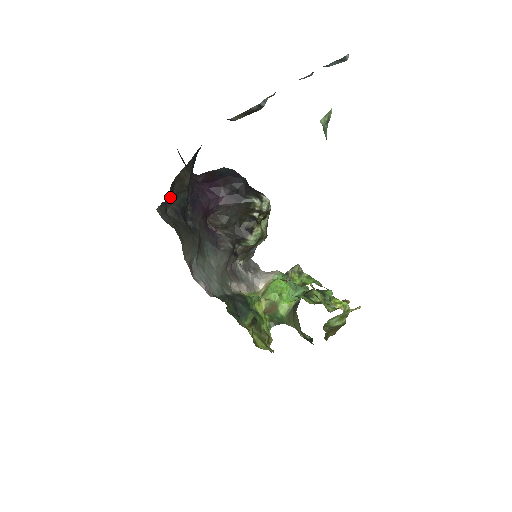
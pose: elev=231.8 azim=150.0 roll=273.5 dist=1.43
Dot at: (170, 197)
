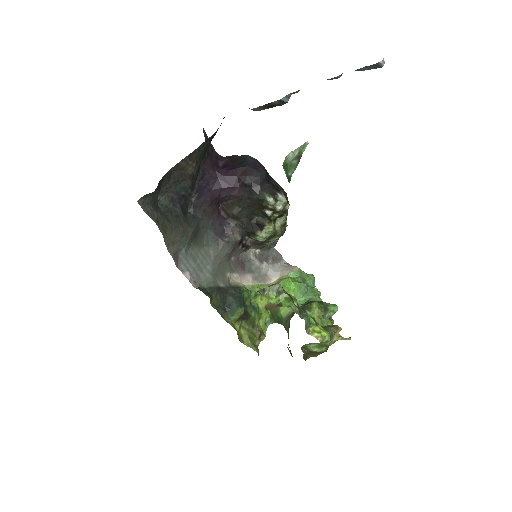
Dot at: (165, 186)
